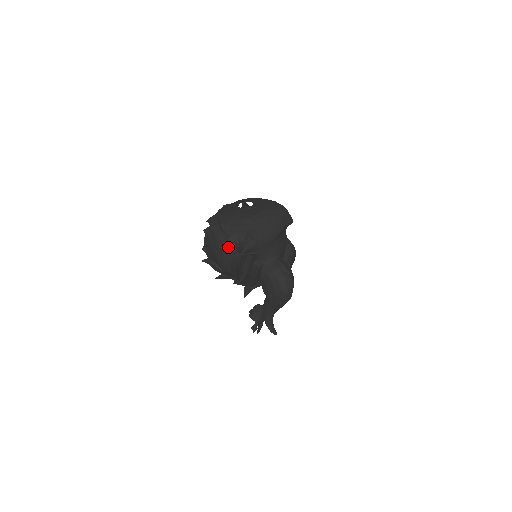
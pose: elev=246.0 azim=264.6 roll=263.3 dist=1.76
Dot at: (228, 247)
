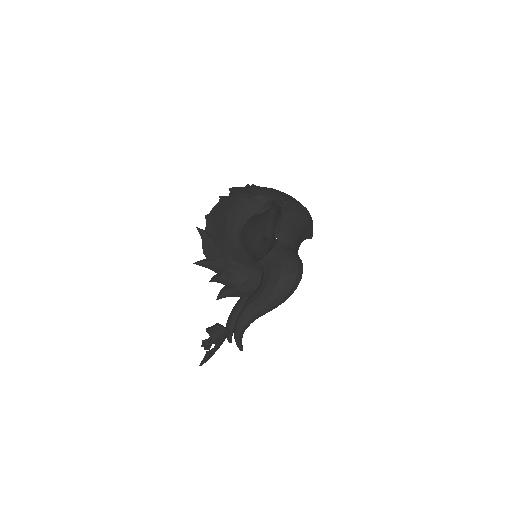
Dot at: (253, 202)
